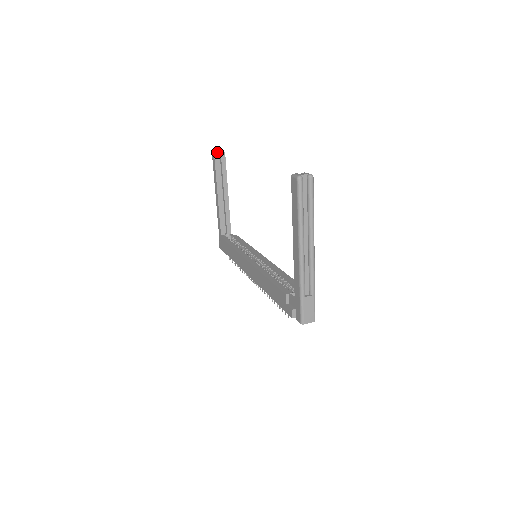
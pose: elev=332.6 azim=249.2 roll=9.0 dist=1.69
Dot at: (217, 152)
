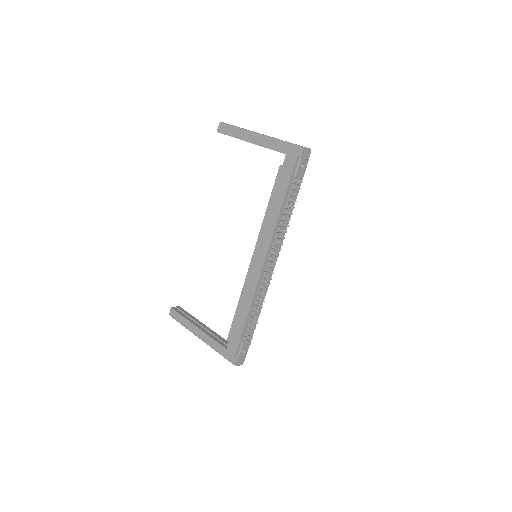
Dot at: (173, 307)
